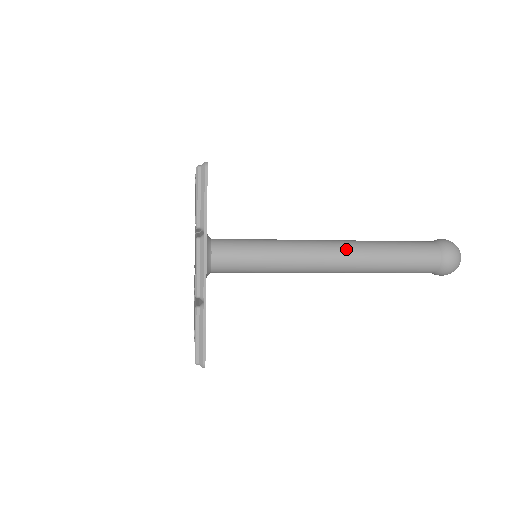
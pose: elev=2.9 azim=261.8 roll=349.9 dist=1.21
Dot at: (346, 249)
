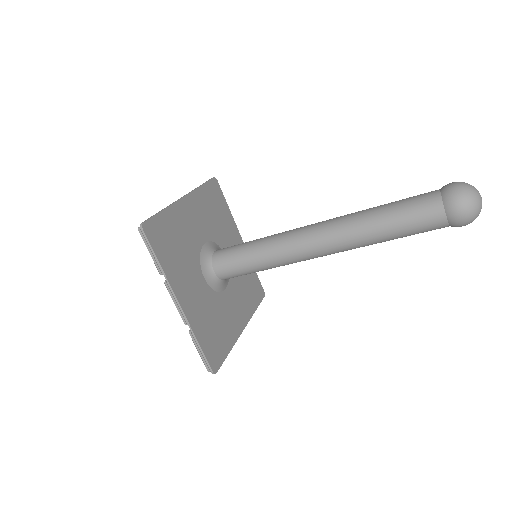
Dot at: occluded
